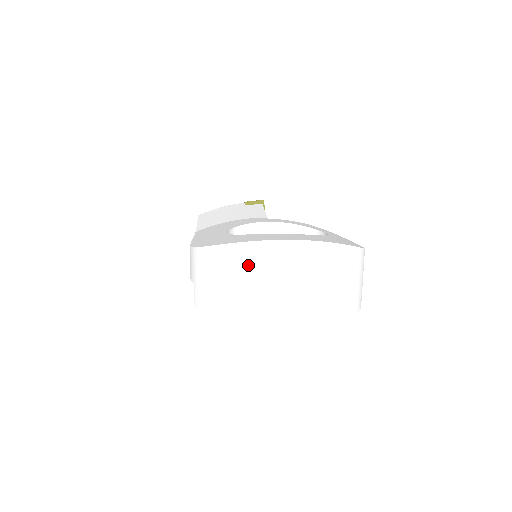
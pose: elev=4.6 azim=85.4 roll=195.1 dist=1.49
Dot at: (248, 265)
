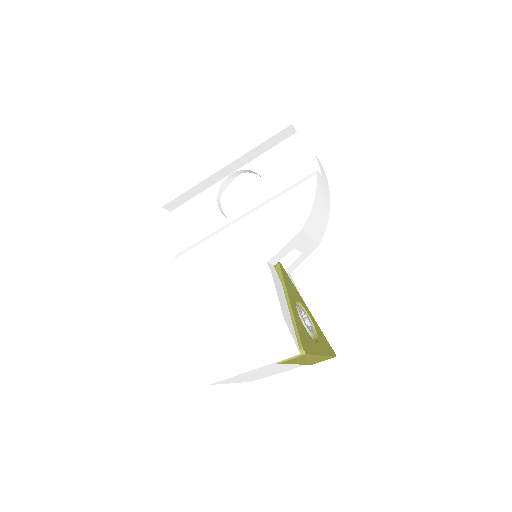
Dot at: occluded
